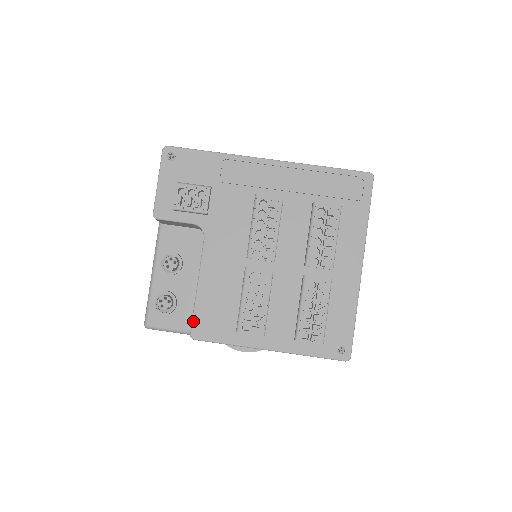
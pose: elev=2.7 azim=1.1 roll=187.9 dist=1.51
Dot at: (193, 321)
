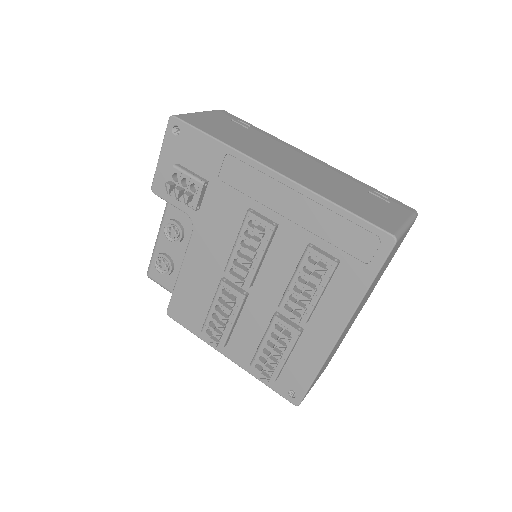
Dot at: (170, 301)
